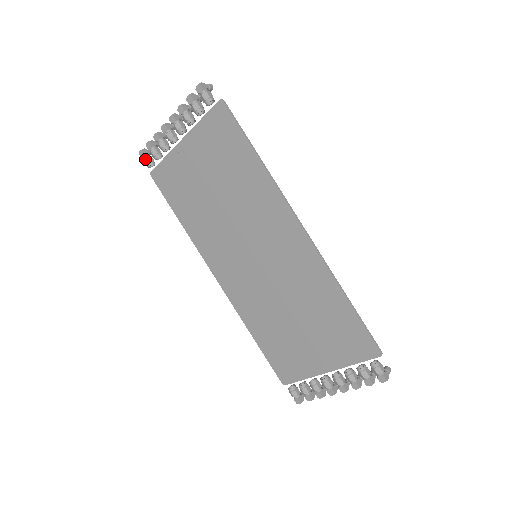
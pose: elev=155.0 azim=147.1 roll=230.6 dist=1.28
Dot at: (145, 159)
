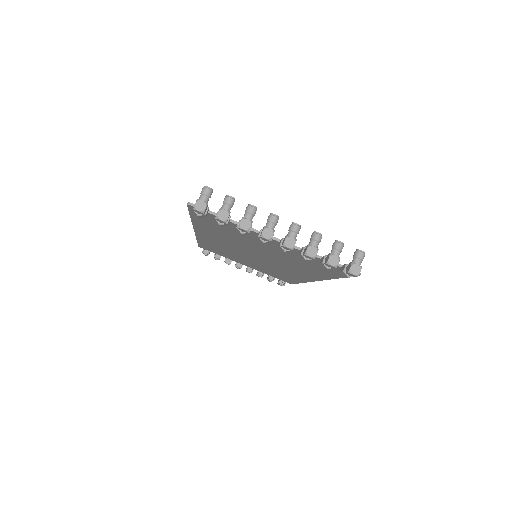
Dot at: (200, 216)
